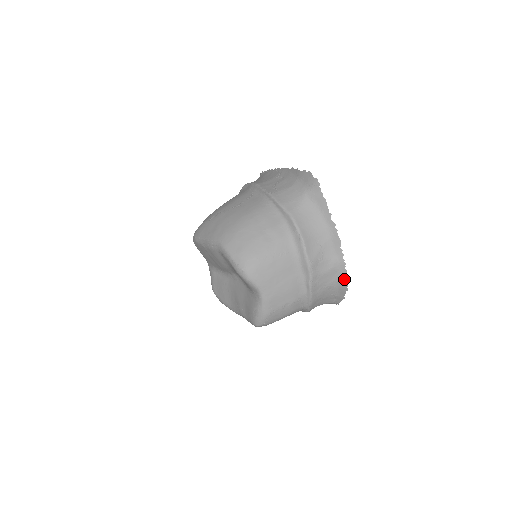
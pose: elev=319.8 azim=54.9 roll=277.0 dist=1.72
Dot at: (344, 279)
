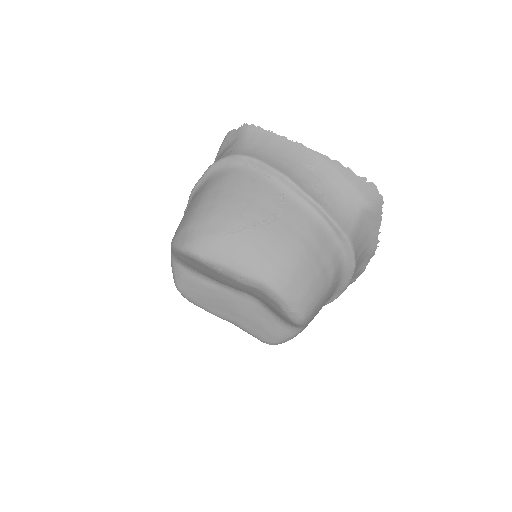
Dot at: (354, 280)
